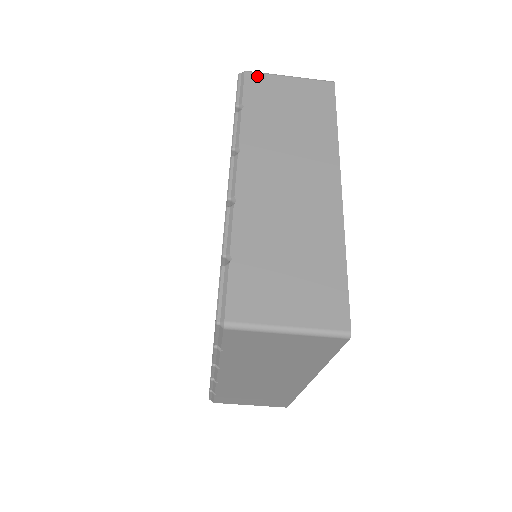
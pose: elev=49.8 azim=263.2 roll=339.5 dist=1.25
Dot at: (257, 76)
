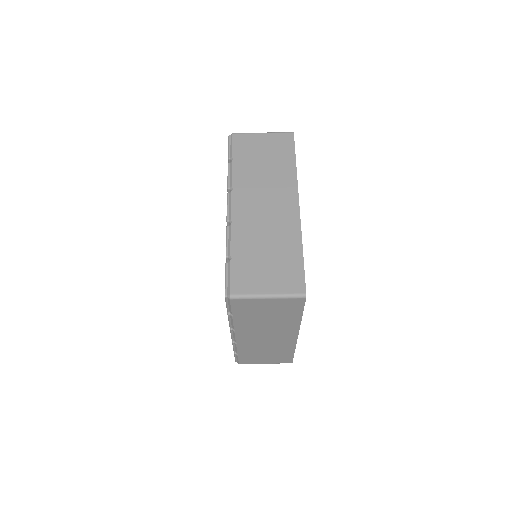
Dot at: occluded
